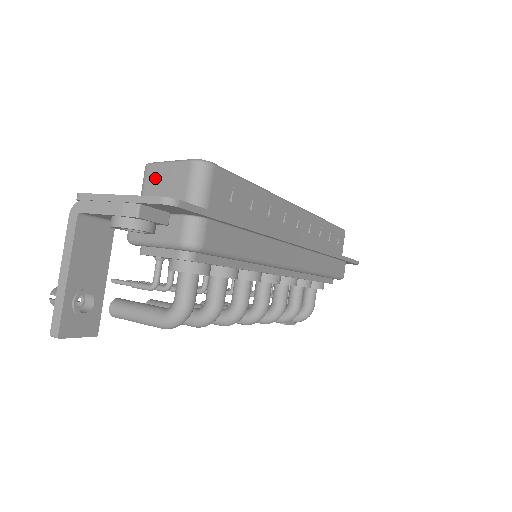
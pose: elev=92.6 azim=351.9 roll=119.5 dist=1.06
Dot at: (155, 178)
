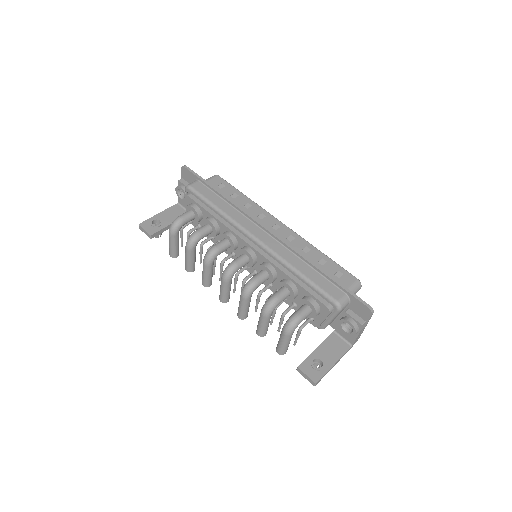
Dot at: occluded
